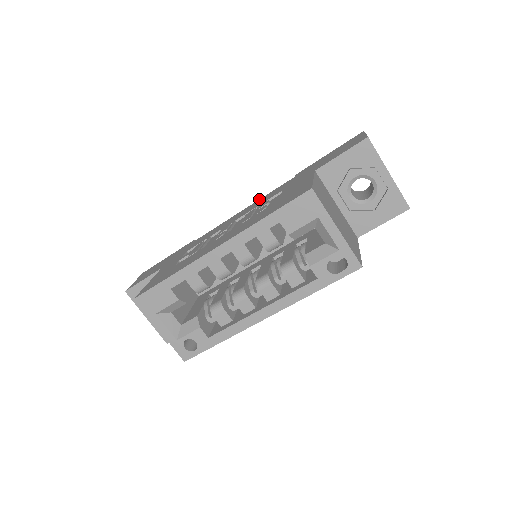
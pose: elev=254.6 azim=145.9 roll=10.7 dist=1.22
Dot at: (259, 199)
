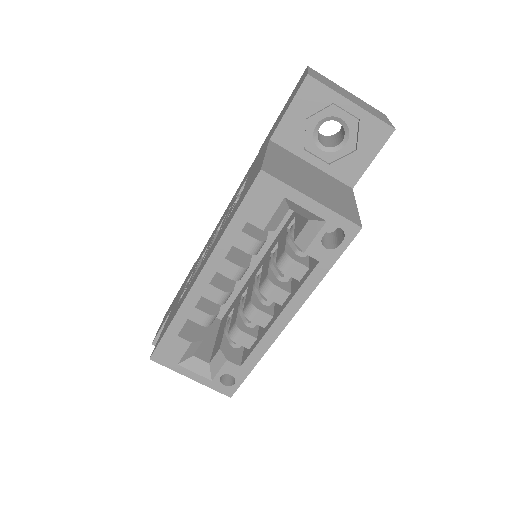
Dot at: occluded
